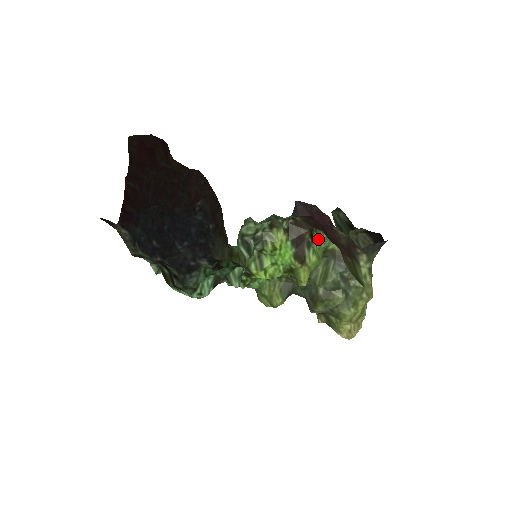
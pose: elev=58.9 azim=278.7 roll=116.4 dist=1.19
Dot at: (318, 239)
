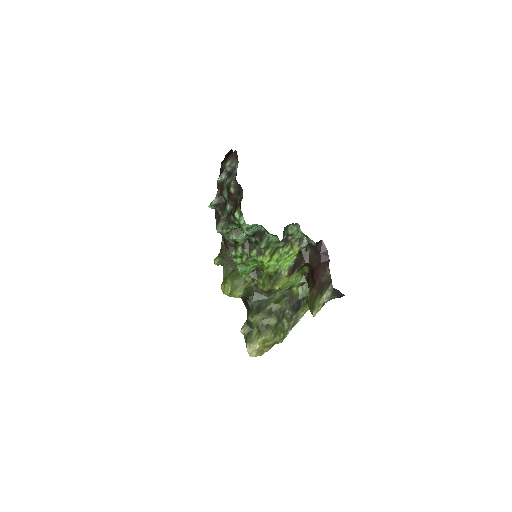
Dot at: (298, 276)
